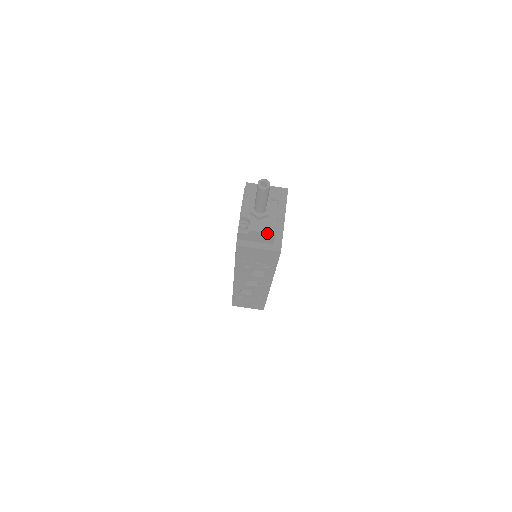
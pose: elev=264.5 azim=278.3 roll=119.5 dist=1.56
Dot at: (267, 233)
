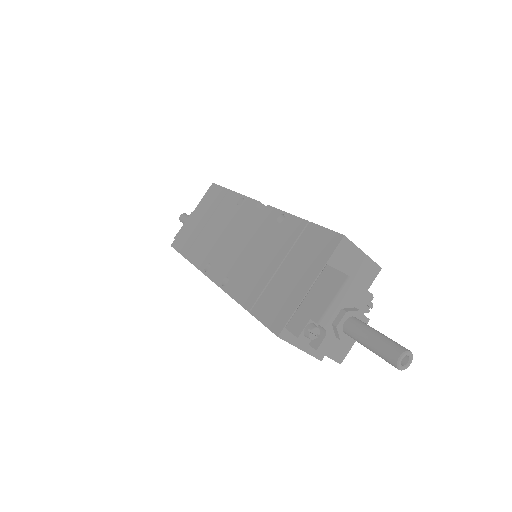
Dot at: (333, 359)
